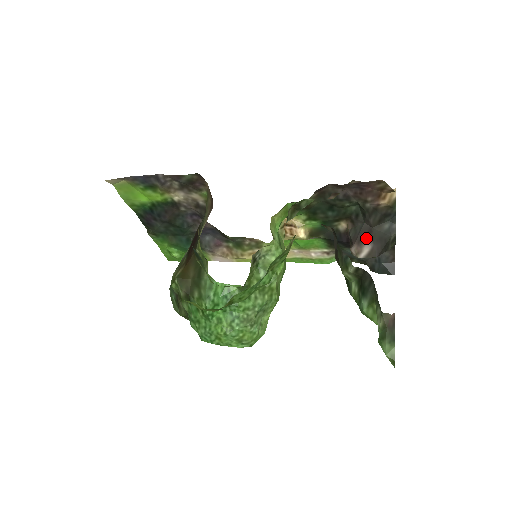
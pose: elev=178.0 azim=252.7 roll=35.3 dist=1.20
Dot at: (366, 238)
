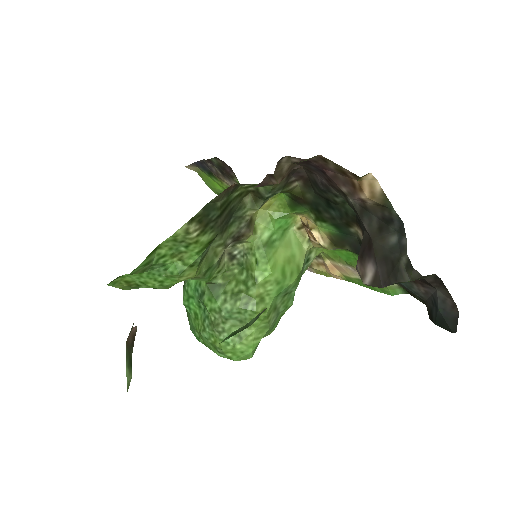
Dot at: (367, 254)
